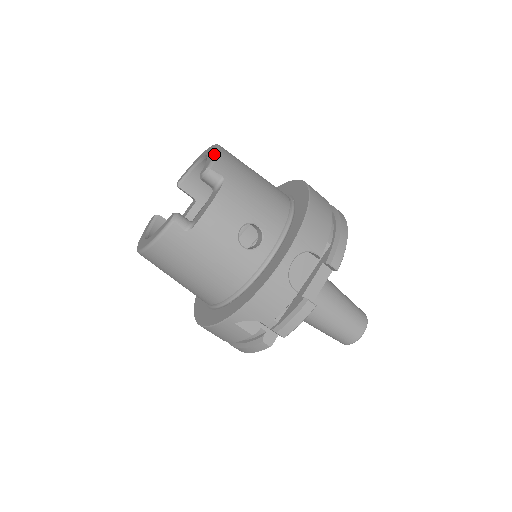
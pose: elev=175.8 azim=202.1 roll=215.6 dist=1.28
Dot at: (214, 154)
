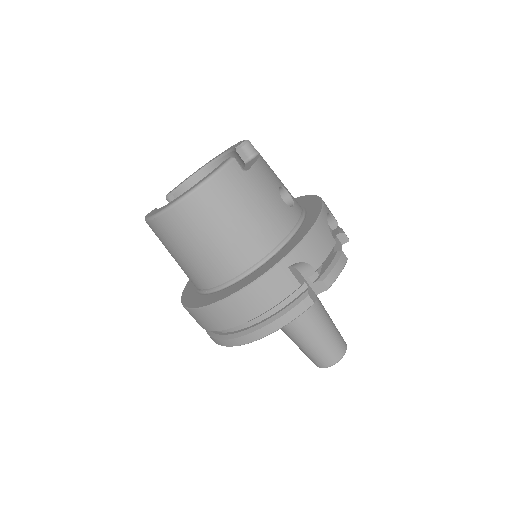
Dot at: occluded
